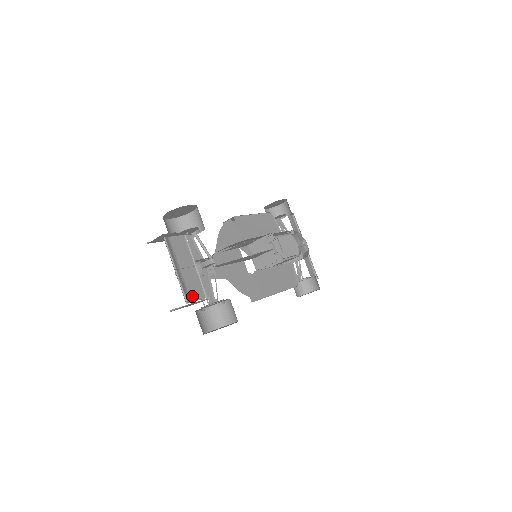
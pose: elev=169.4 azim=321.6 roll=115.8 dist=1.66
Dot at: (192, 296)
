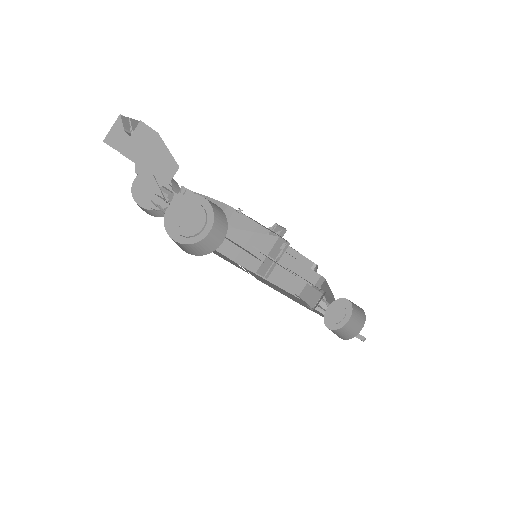
Dot at: occluded
